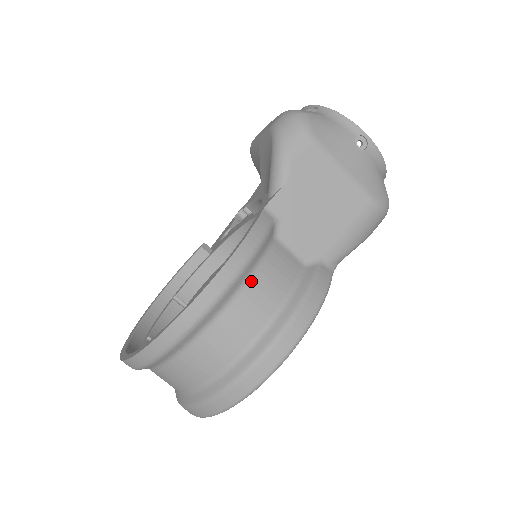
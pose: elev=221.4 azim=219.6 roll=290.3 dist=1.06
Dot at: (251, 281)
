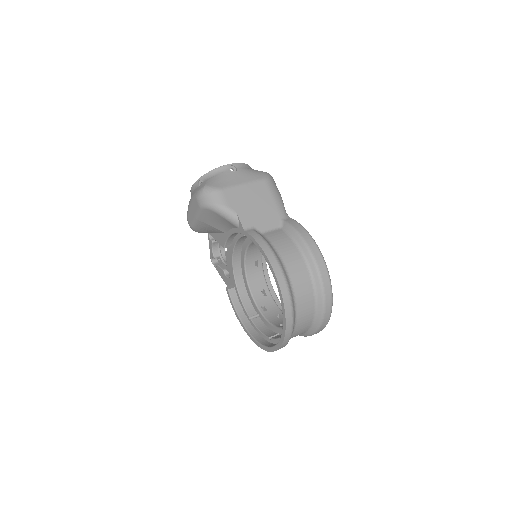
Dot at: (280, 253)
